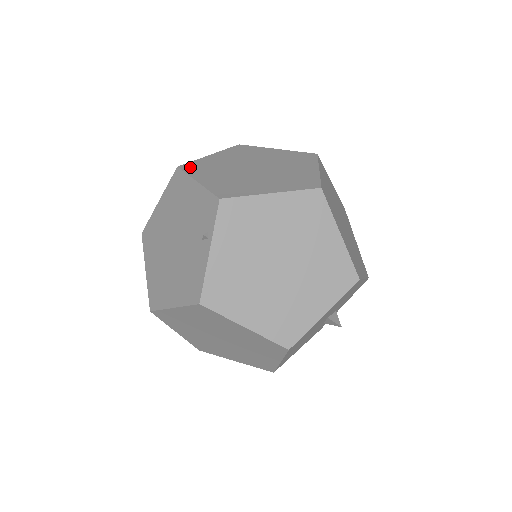
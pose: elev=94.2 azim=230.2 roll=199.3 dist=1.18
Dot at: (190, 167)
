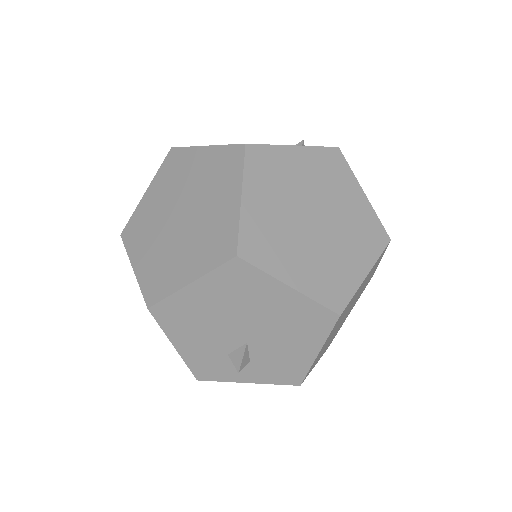
Dot at: occluded
